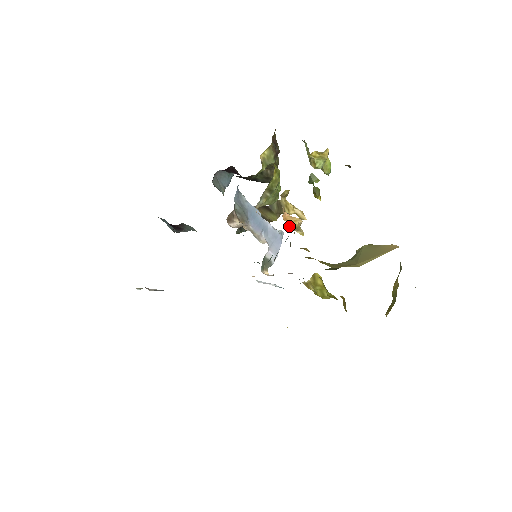
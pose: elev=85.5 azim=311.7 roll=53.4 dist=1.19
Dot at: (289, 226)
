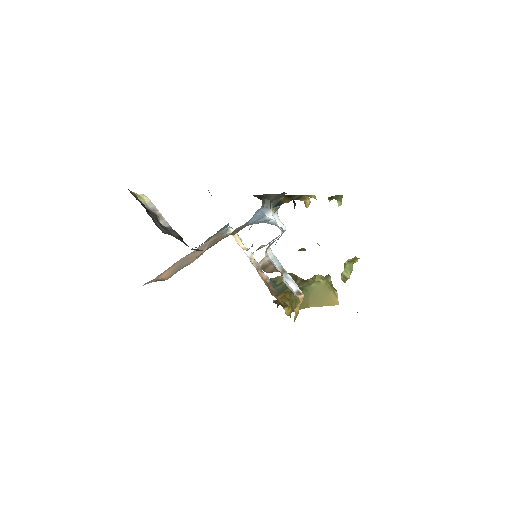
Dot at: (294, 318)
